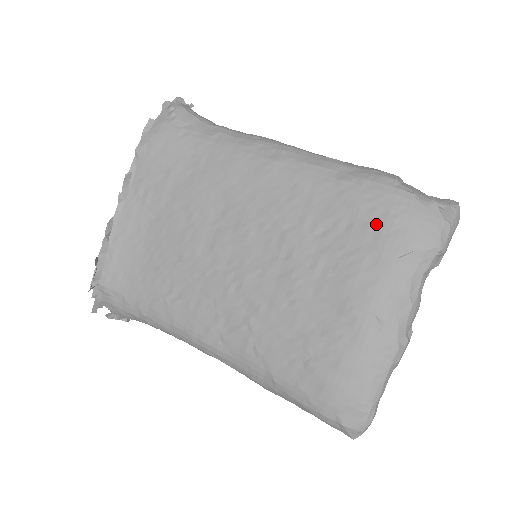
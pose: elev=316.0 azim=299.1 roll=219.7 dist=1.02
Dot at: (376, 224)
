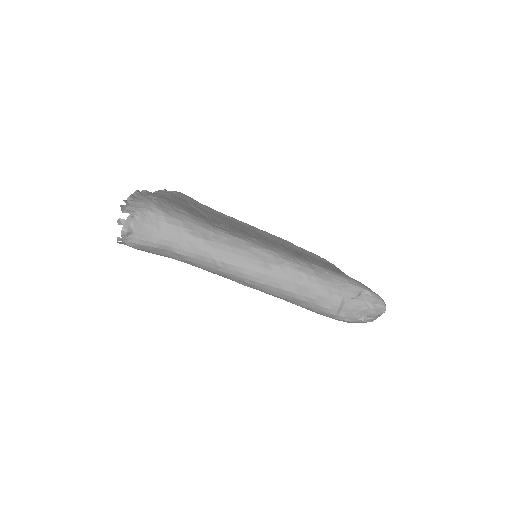
Dot at: occluded
